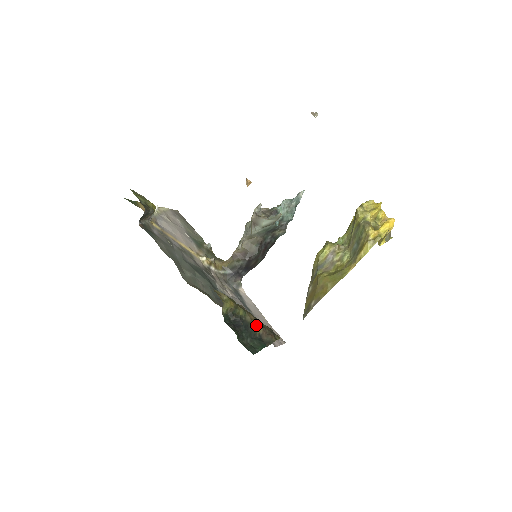
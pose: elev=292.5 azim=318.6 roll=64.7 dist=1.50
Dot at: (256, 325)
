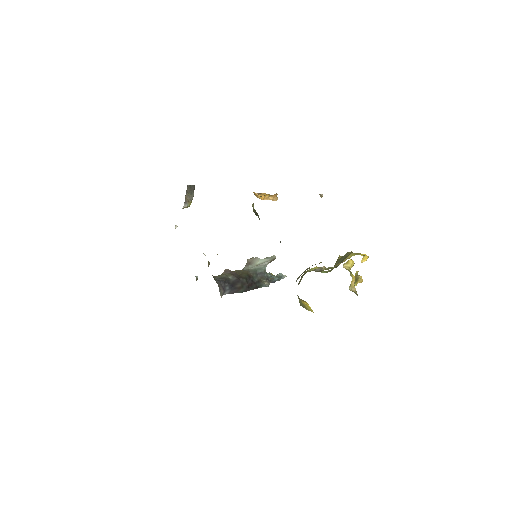
Dot at: occluded
